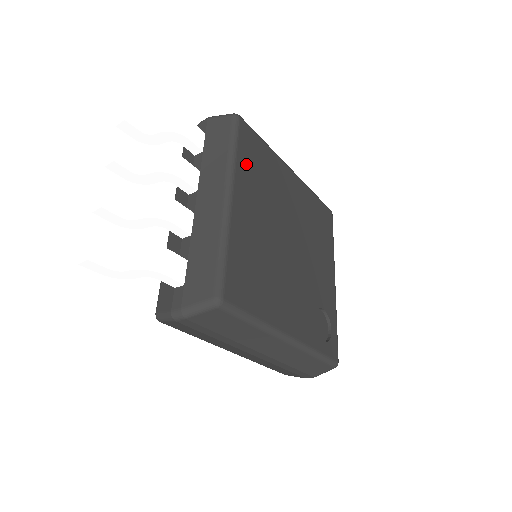
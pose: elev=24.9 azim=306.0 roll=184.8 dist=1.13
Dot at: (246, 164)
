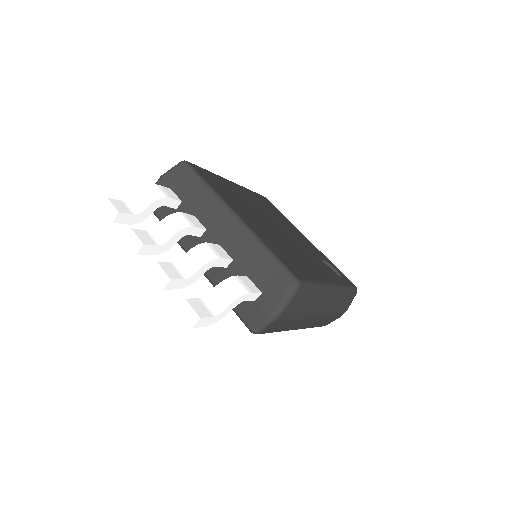
Dot at: (219, 191)
